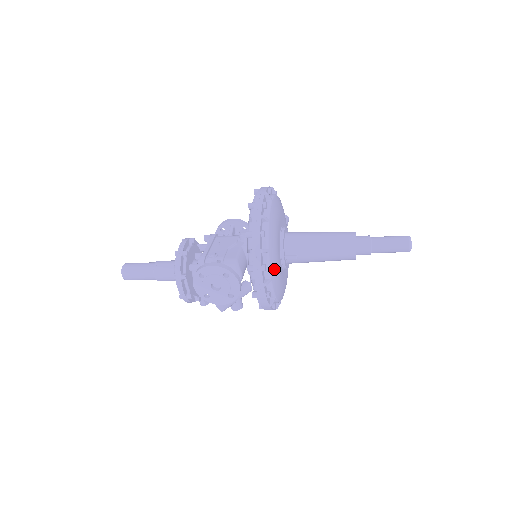
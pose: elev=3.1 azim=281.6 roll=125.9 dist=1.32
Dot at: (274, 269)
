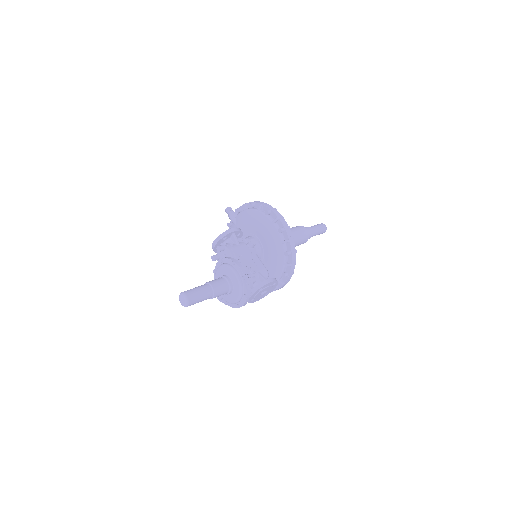
Dot at: occluded
